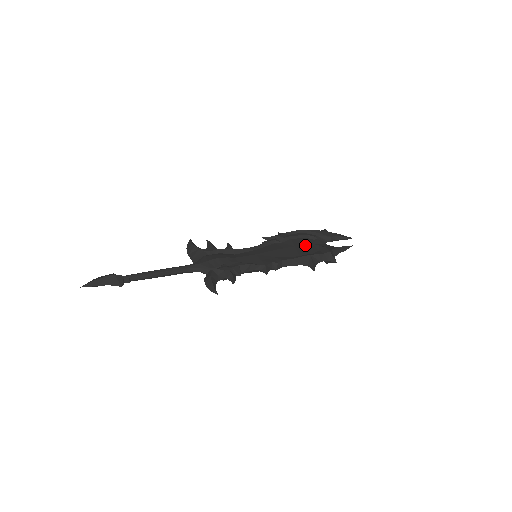
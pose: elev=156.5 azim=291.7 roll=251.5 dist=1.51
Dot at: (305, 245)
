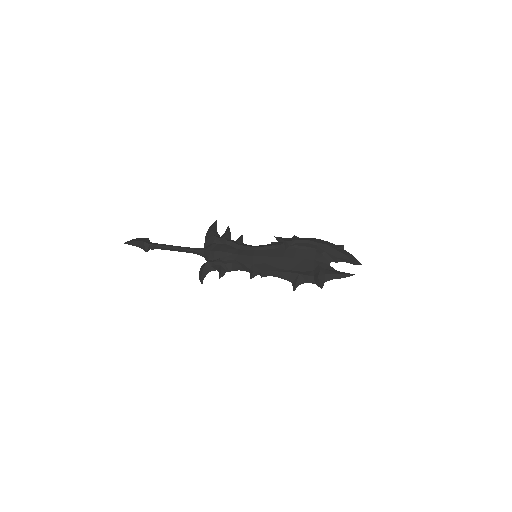
Dot at: (305, 259)
